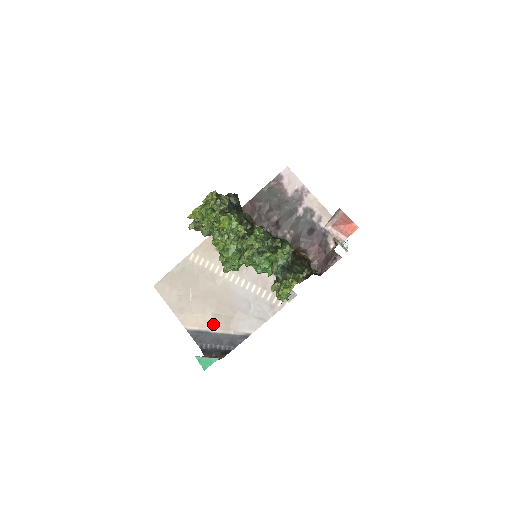
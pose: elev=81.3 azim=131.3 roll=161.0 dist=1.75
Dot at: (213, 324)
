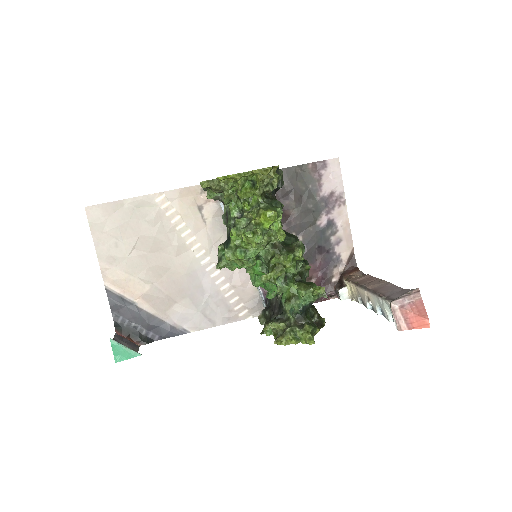
Dot at: (146, 298)
